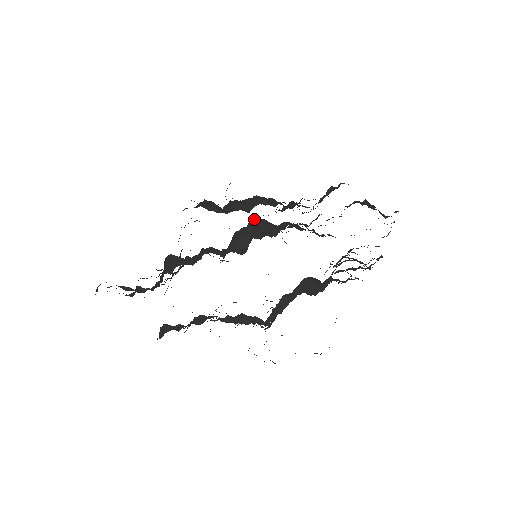
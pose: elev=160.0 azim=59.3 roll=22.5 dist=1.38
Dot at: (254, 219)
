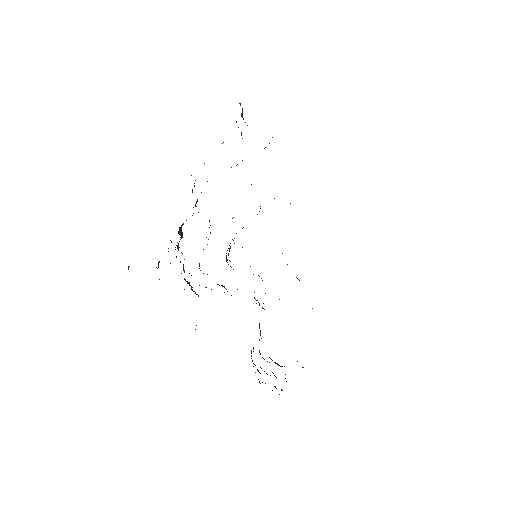
Dot at: occluded
